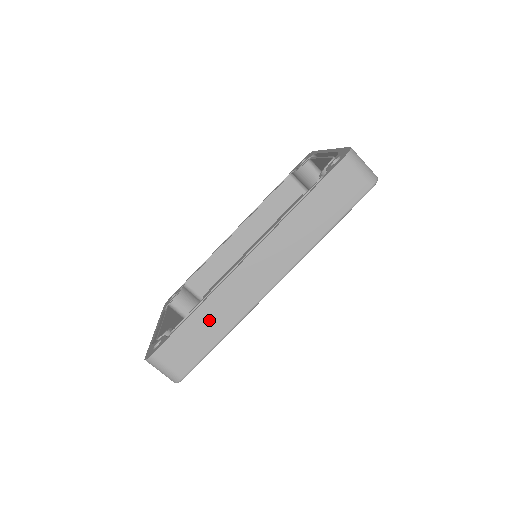
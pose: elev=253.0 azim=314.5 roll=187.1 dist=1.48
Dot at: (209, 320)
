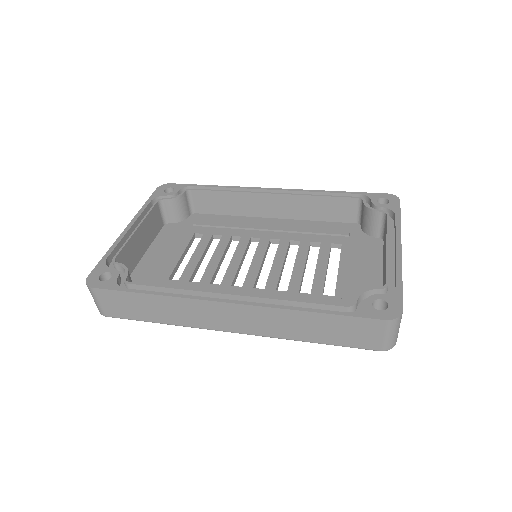
Dot at: (159, 307)
